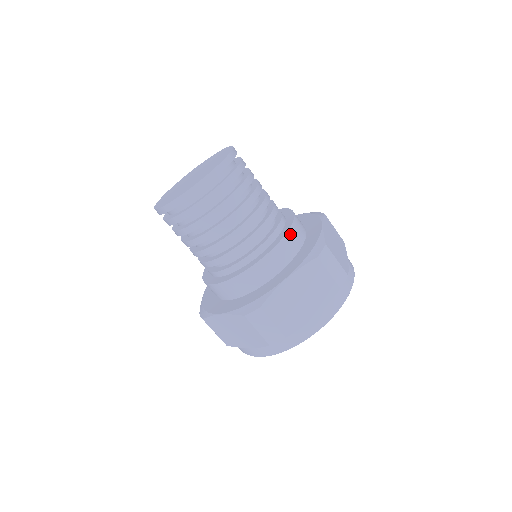
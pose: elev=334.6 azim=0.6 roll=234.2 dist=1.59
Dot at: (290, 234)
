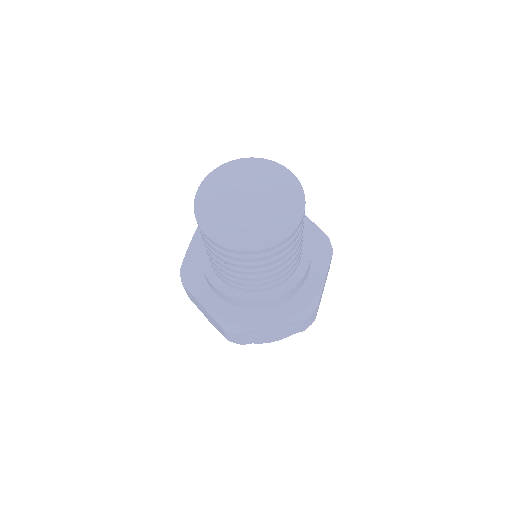
Dot at: (308, 236)
